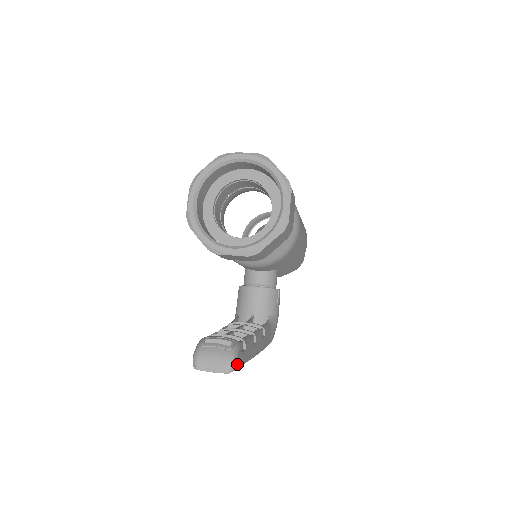
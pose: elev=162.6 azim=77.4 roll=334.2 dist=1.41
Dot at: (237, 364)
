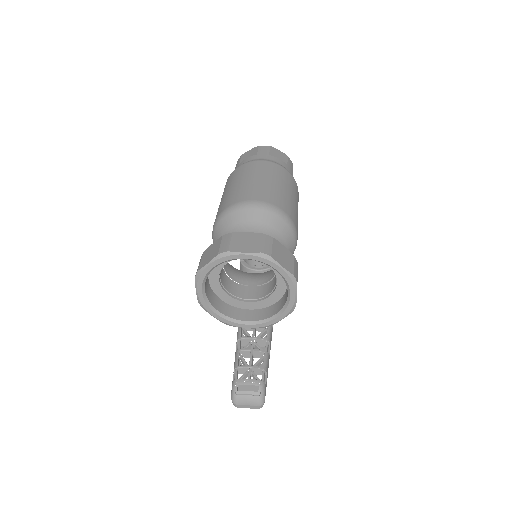
Dot at: occluded
